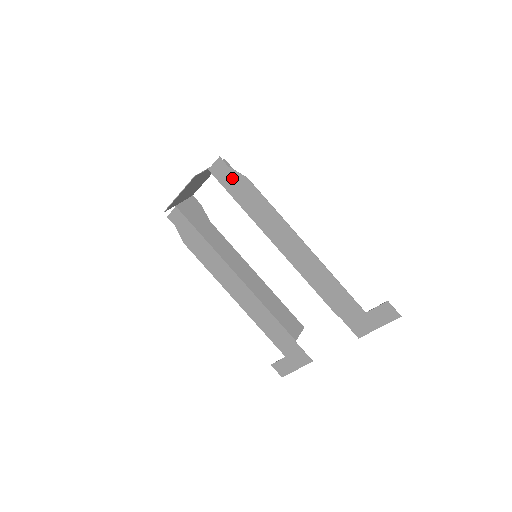
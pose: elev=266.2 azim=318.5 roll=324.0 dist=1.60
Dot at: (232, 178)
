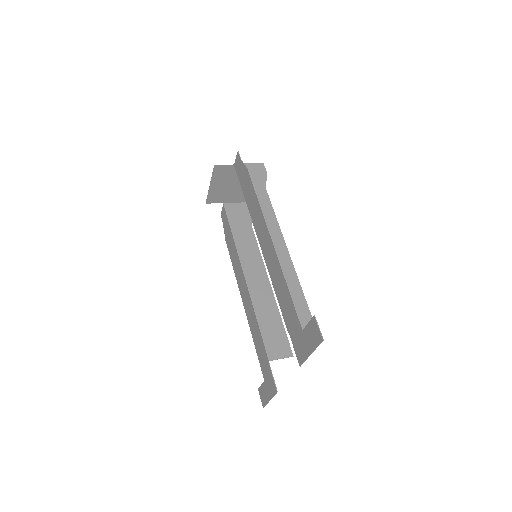
Dot at: (242, 171)
